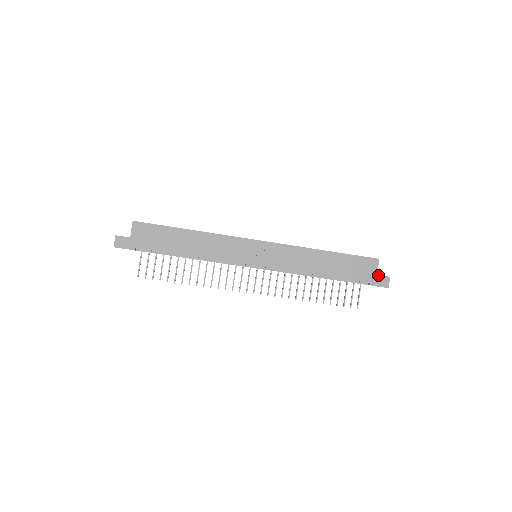
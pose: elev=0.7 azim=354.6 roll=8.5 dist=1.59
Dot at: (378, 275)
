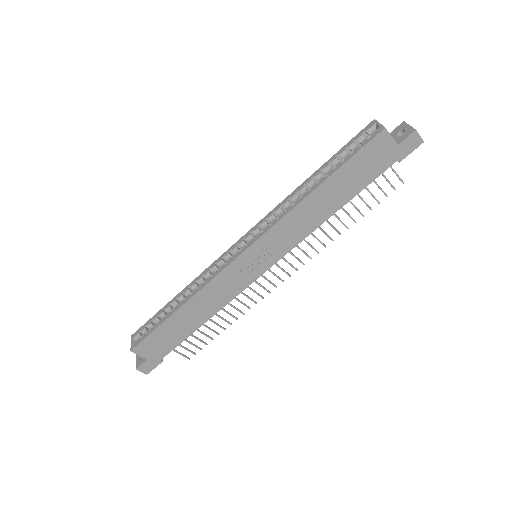
Dot at: (399, 144)
